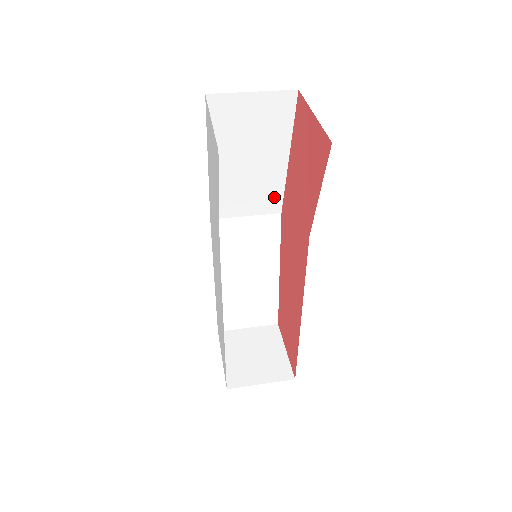
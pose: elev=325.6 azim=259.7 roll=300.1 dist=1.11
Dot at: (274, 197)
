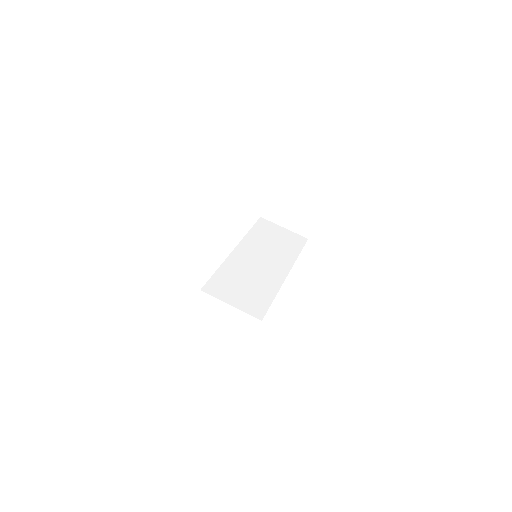
Dot at: occluded
